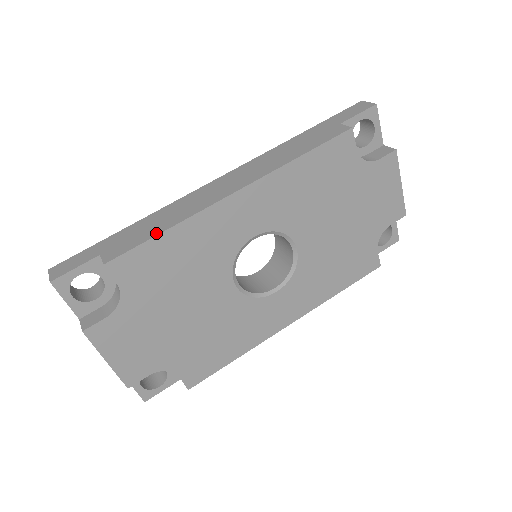
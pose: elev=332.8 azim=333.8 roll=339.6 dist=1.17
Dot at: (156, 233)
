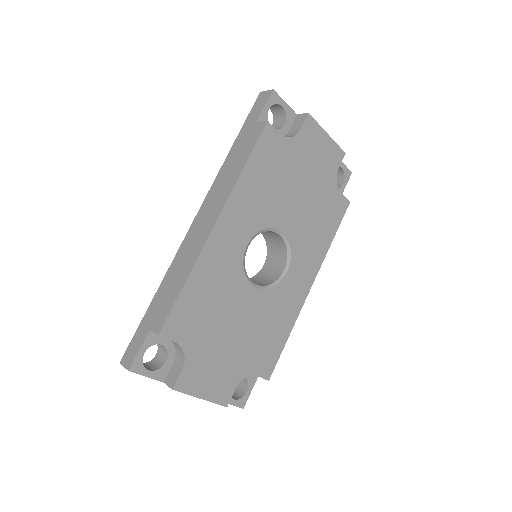
Dot at: (179, 290)
